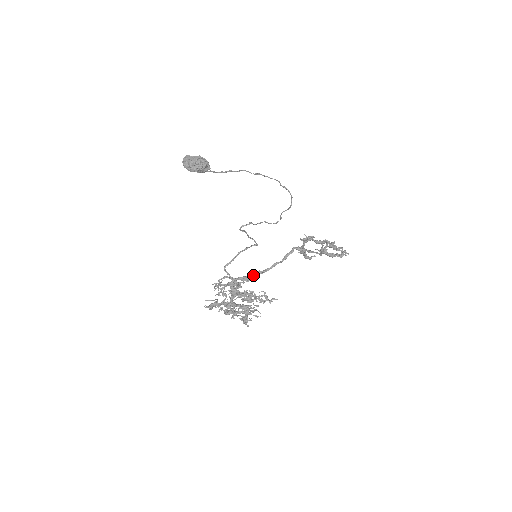
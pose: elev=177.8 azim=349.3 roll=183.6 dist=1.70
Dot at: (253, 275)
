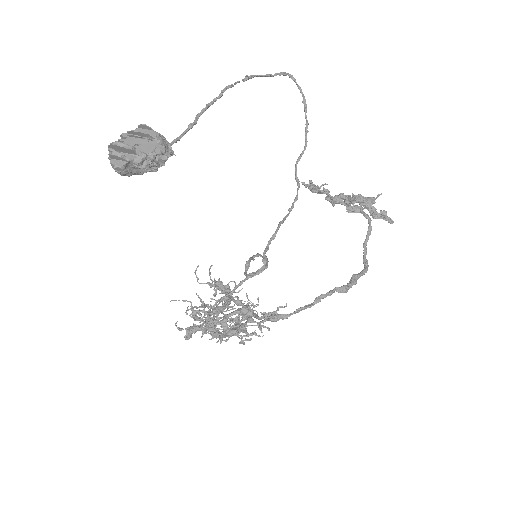
Dot at: occluded
